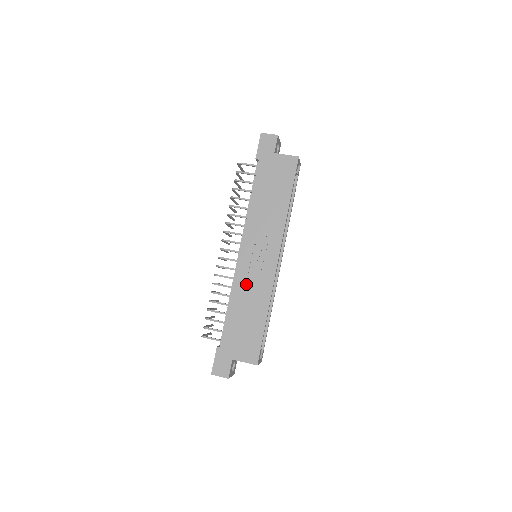
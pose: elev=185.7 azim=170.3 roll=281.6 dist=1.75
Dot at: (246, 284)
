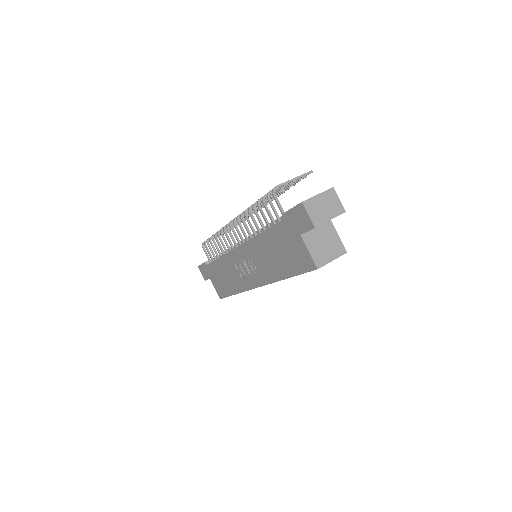
Dot at: (232, 266)
